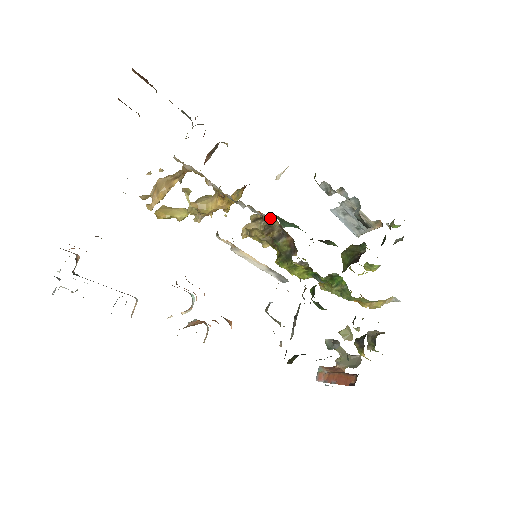
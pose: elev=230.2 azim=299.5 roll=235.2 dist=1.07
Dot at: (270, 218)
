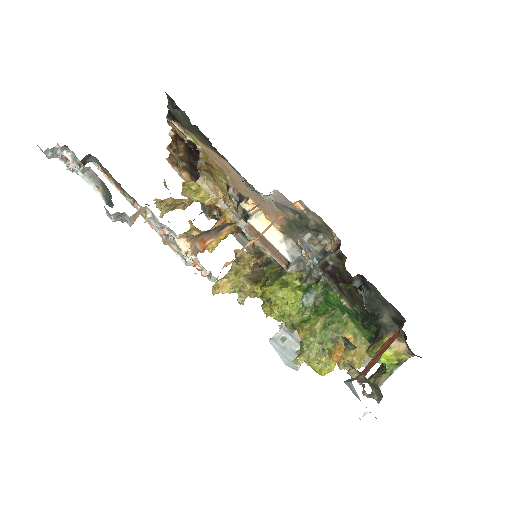
Dot at: occluded
